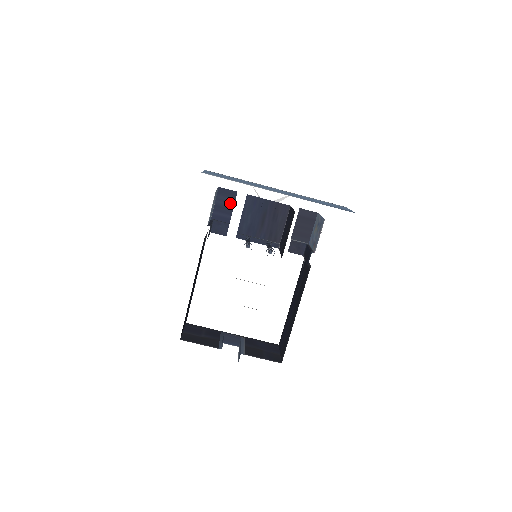
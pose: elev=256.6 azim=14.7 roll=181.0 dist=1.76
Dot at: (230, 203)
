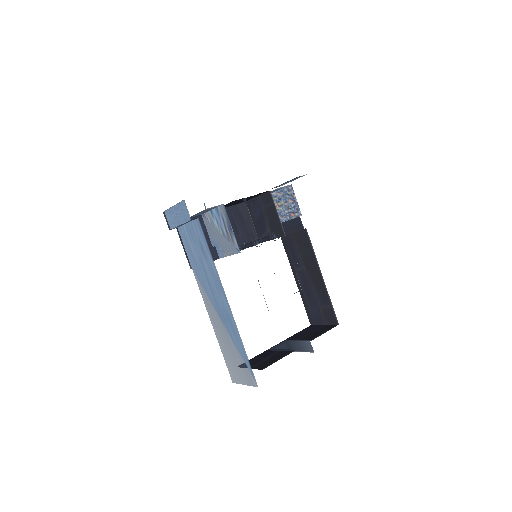
Dot at: (202, 228)
